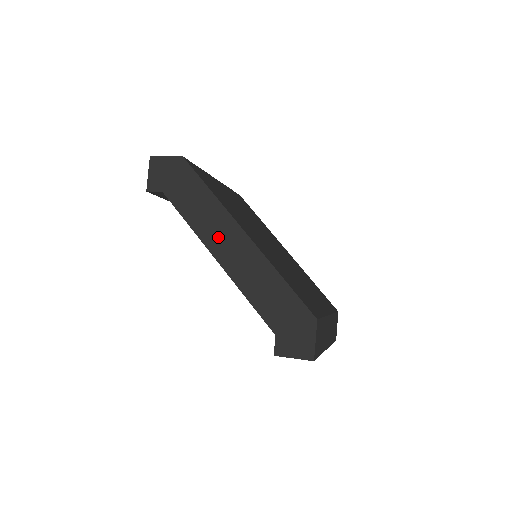
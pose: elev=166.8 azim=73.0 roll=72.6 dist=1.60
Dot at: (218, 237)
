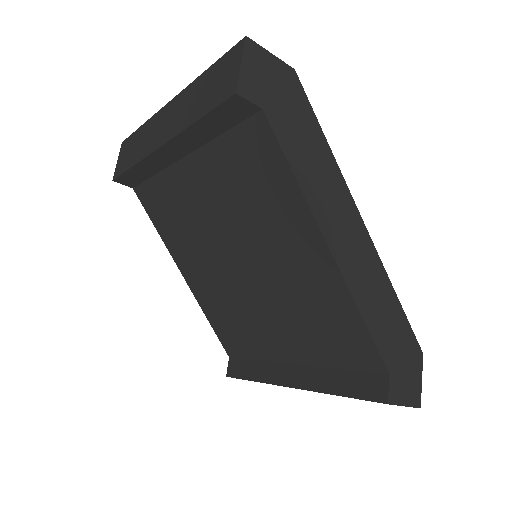
Dot at: (335, 217)
